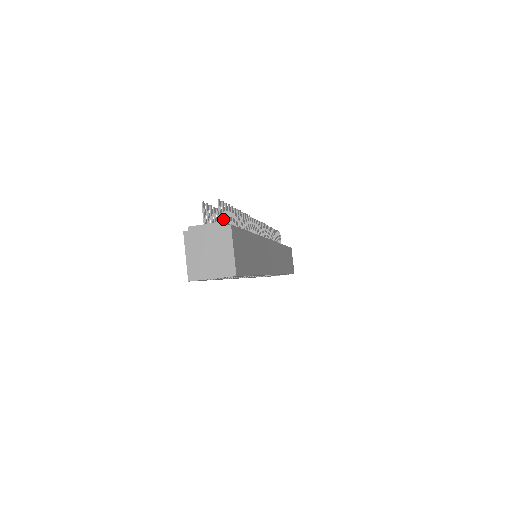
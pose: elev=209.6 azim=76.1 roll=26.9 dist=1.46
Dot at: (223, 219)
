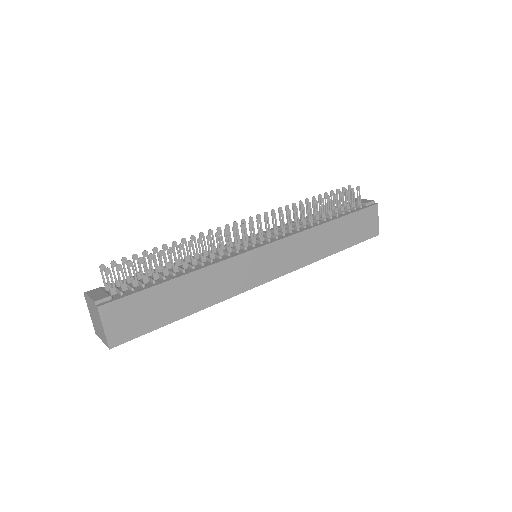
Dot at: (120, 282)
